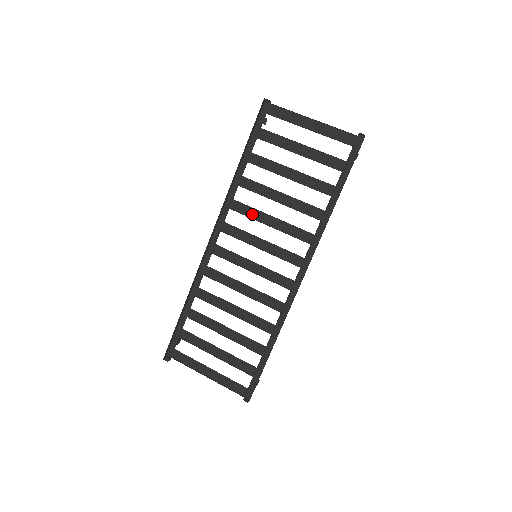
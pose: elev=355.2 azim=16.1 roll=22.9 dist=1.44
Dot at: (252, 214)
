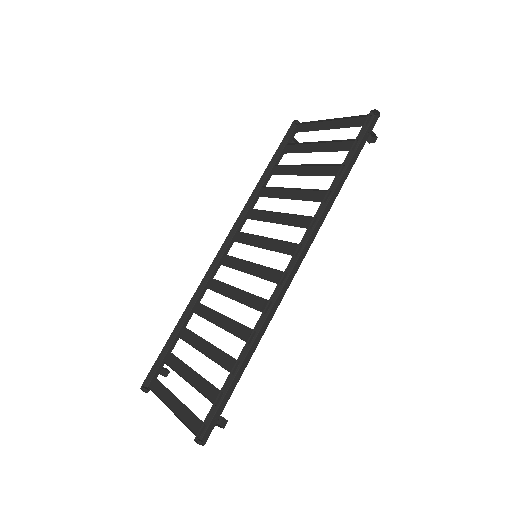
Dot at: (263, 217)
